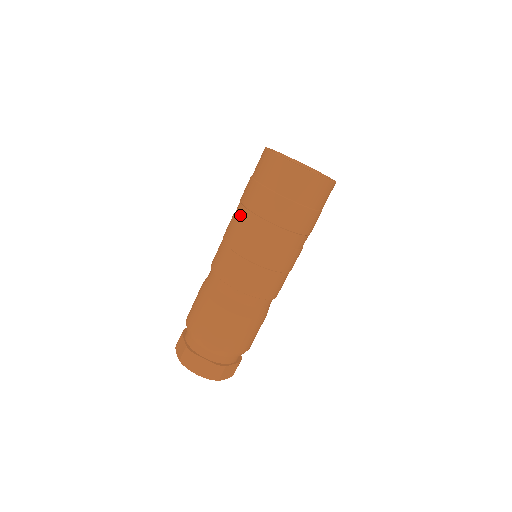
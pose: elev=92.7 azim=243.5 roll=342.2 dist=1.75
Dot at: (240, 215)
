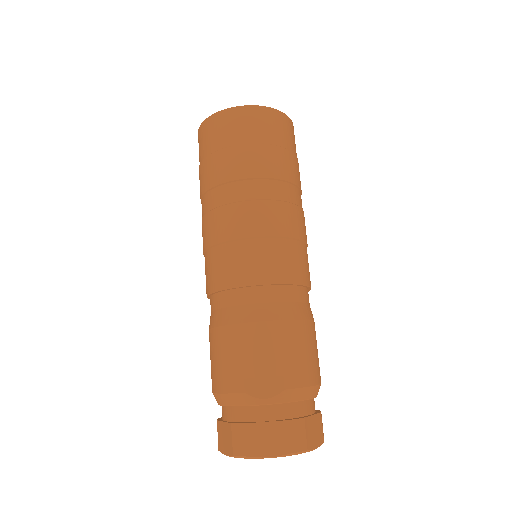
Dot at: (208, 204)
